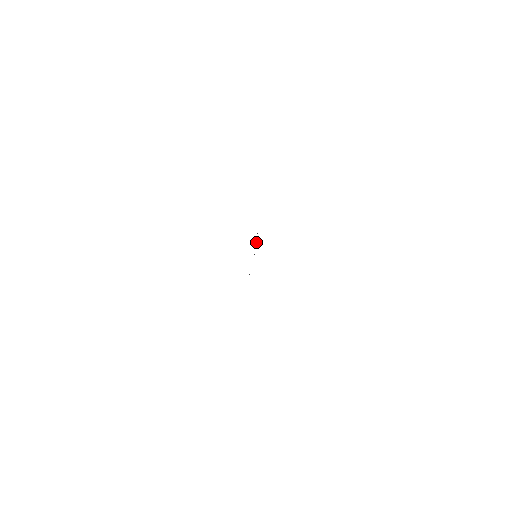
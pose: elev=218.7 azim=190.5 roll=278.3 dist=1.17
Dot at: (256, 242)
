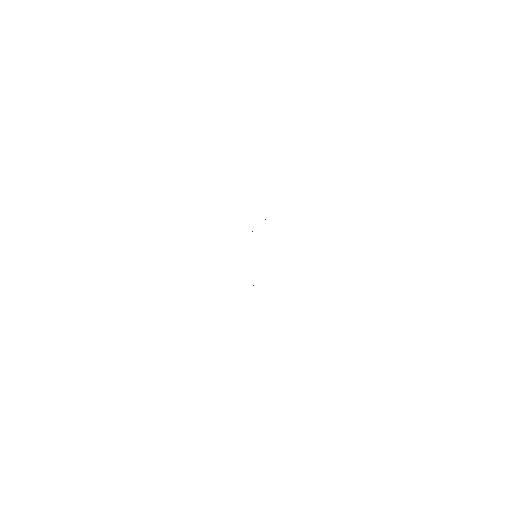
Dot at: occluded
